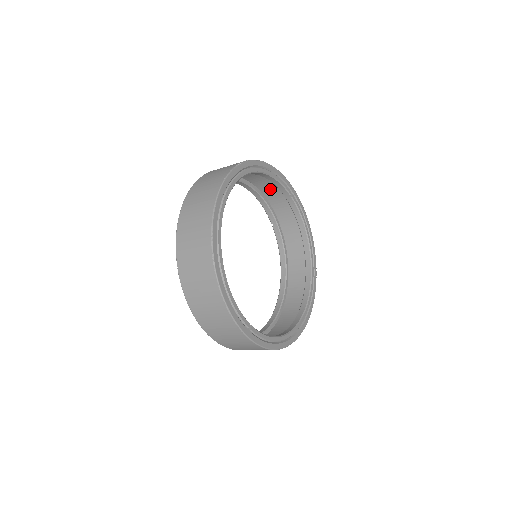
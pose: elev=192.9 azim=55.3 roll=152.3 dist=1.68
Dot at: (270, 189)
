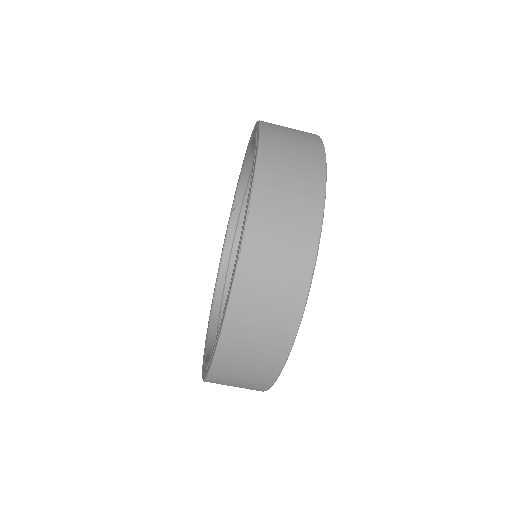
Dot at: occluded
